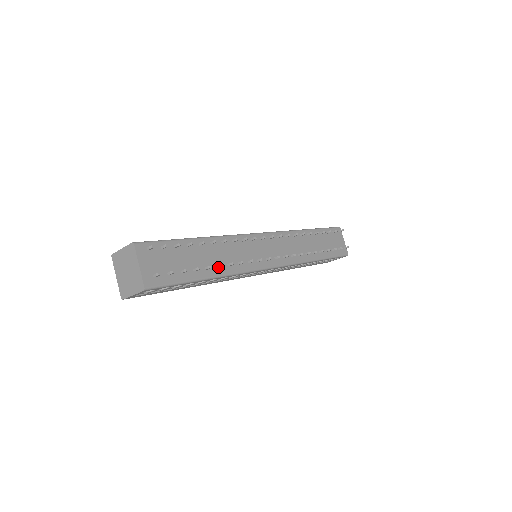
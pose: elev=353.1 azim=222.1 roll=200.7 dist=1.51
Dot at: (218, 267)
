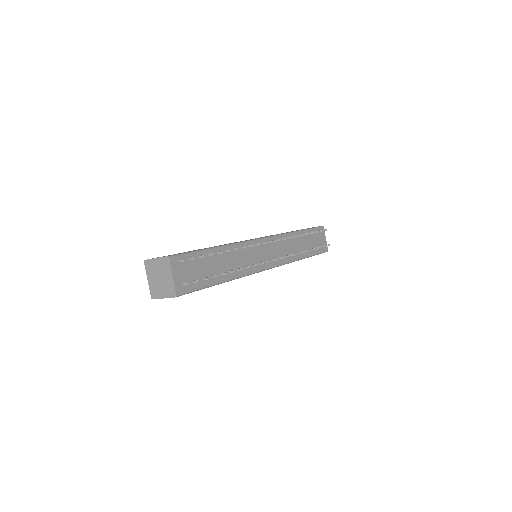
Dot at: (230, 272)
